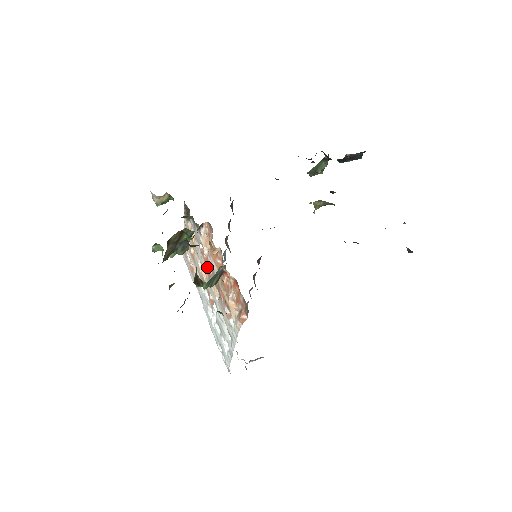
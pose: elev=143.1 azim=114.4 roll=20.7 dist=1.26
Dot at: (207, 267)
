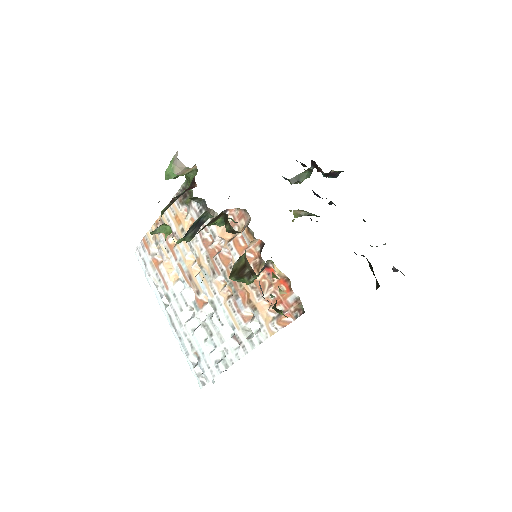
Dot at: (214, 261)
